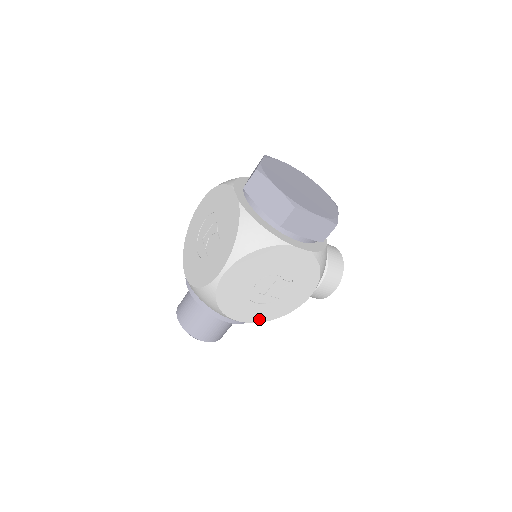
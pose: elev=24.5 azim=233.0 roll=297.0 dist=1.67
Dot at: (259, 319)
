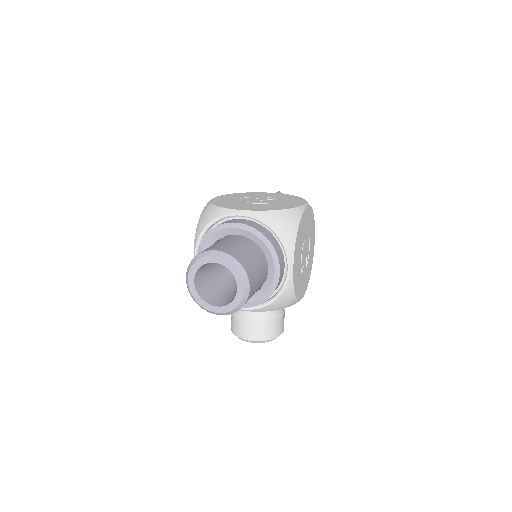
Dot at: (294, 281)
